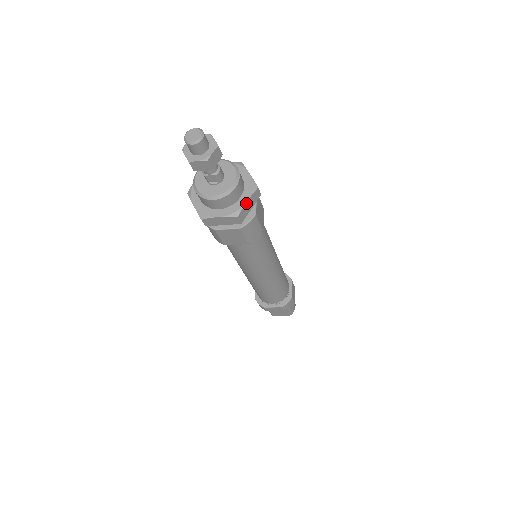
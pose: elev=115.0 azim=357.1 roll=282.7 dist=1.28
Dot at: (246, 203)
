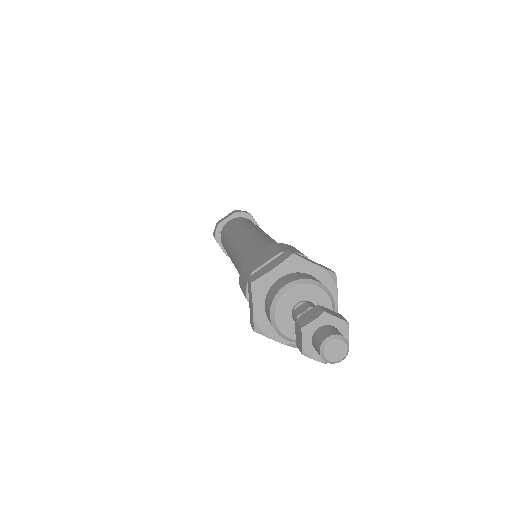
Dot at: (337, 301)
